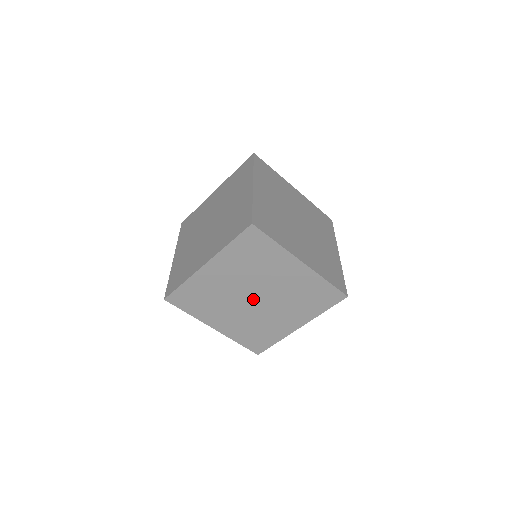
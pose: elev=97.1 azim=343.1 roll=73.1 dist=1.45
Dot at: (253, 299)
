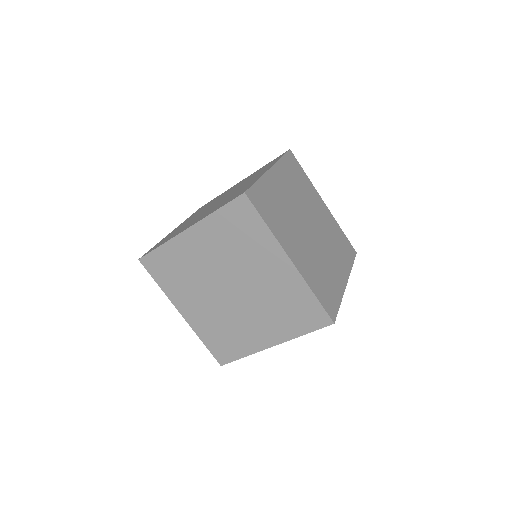
Dot at: occluded
